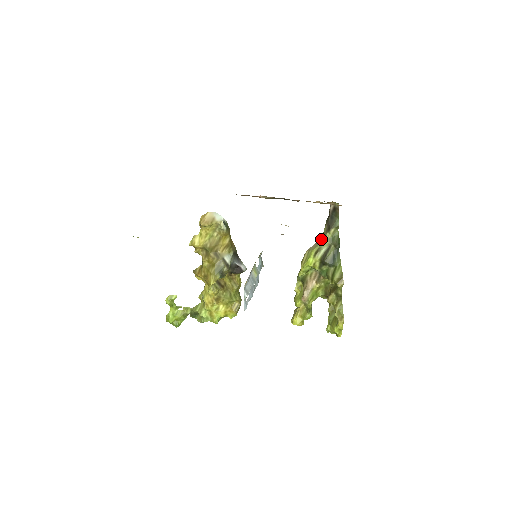
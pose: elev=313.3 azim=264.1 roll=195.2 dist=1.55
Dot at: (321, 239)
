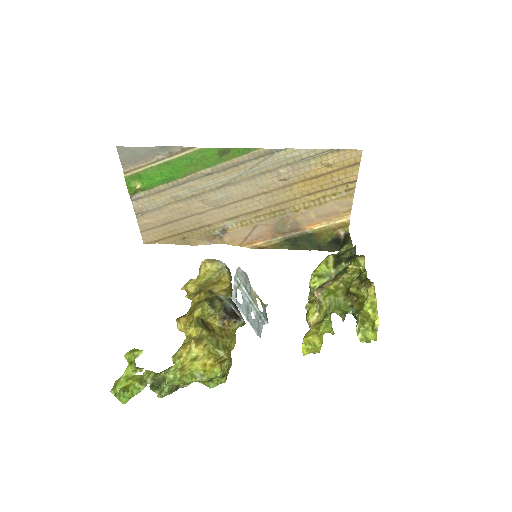
Dot at: occluded
